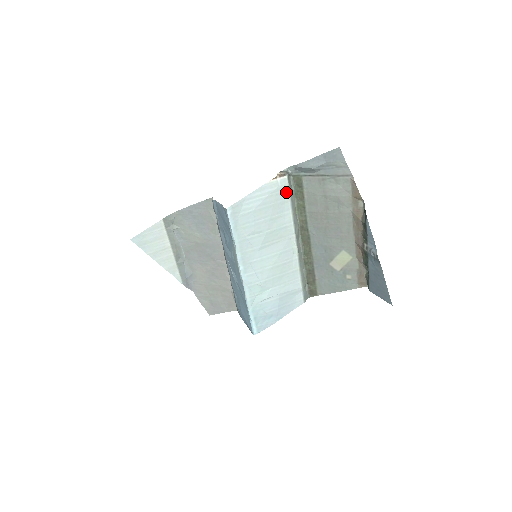
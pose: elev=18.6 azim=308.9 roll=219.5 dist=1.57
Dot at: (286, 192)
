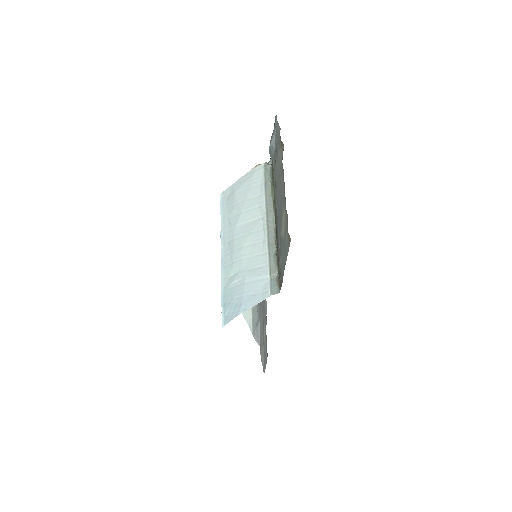
Dot at: (262, 176)
